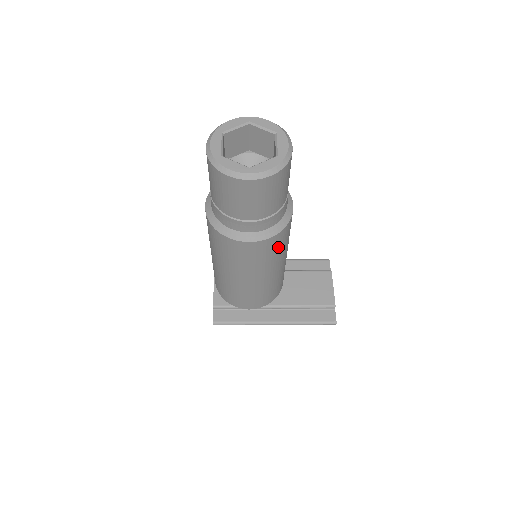
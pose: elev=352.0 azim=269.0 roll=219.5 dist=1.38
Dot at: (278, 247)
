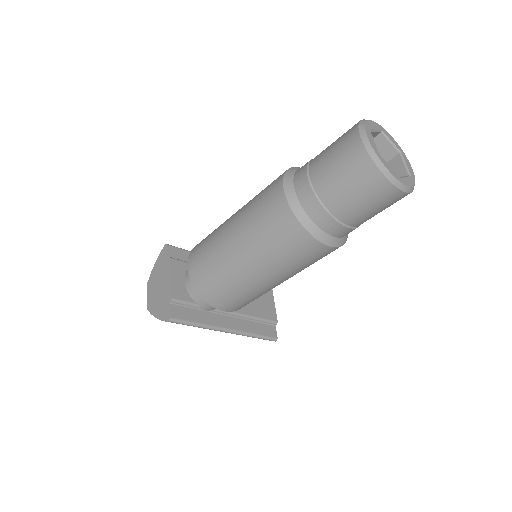
Dot at: occluded
